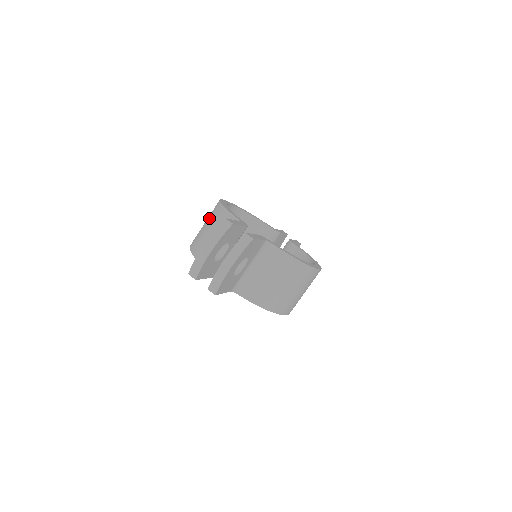
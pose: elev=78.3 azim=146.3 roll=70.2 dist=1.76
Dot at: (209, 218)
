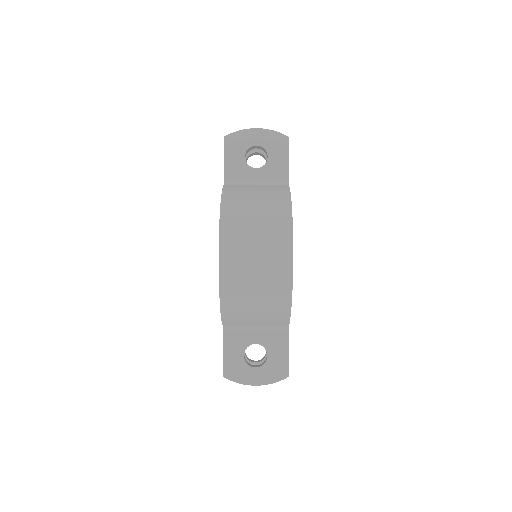
Dot at: occluded
